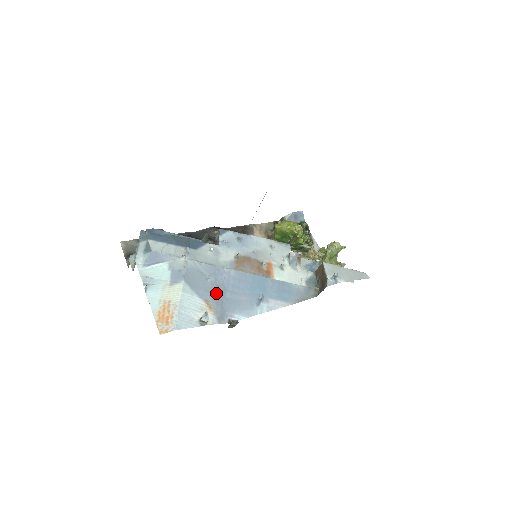
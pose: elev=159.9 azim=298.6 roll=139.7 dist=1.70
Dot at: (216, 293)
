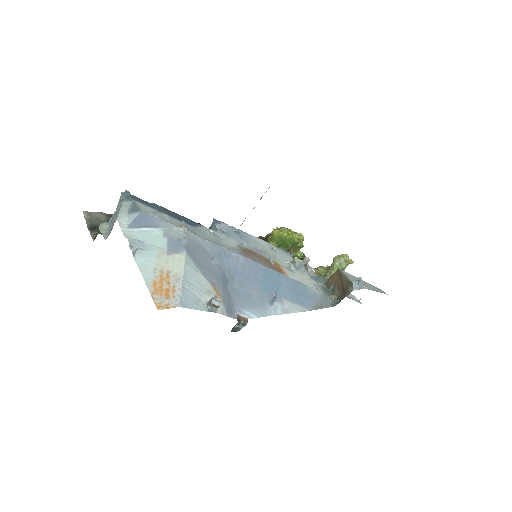
Dot at: (222, 279)
